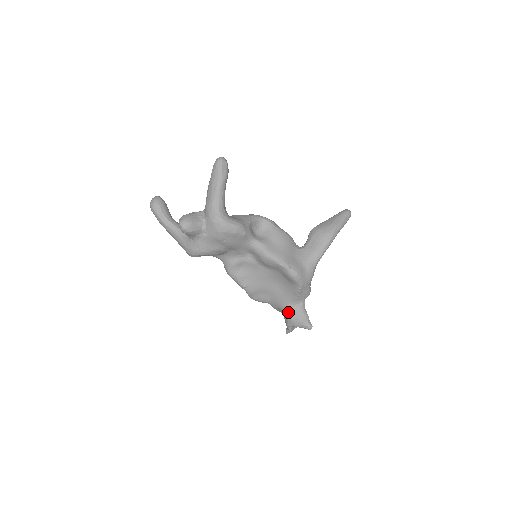
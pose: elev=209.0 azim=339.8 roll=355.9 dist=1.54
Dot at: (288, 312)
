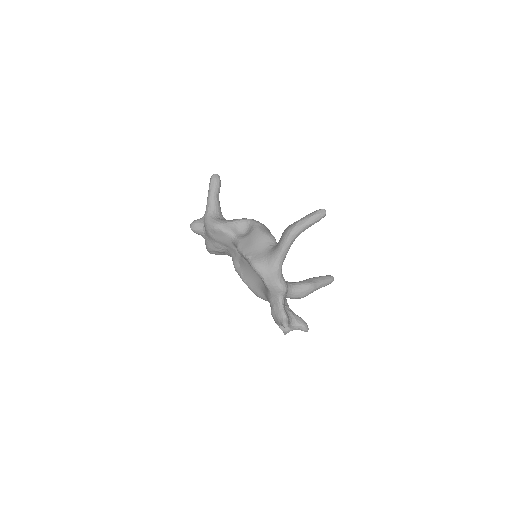
Dot at: (271, 308)
